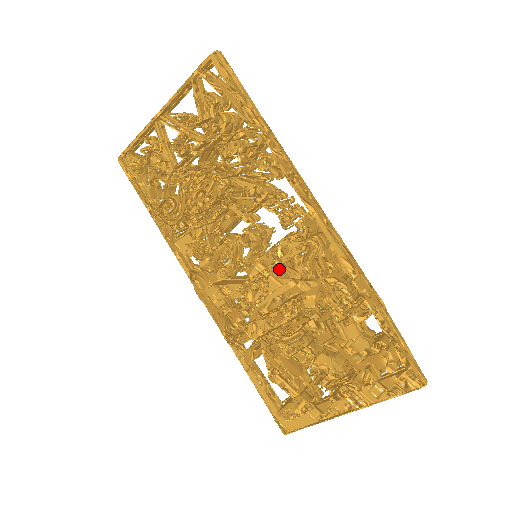
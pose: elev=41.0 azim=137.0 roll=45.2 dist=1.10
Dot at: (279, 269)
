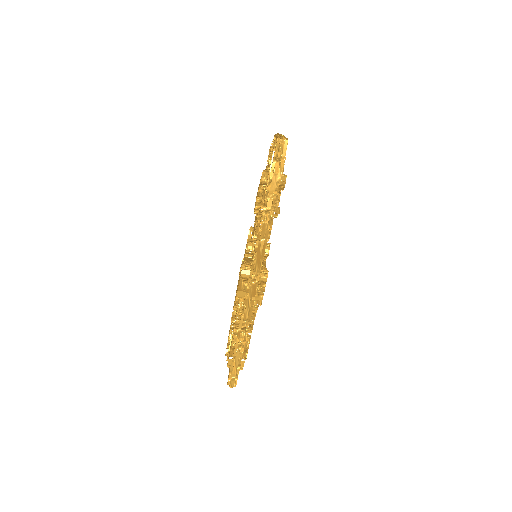
Dot at: occluded
